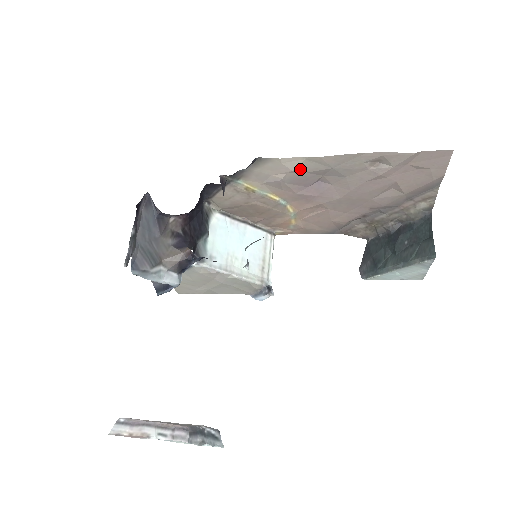
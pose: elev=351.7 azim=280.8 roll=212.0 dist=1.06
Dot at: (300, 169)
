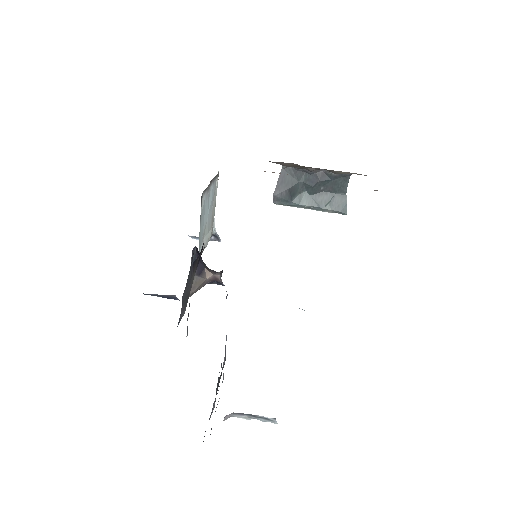
Dot at: occluded
